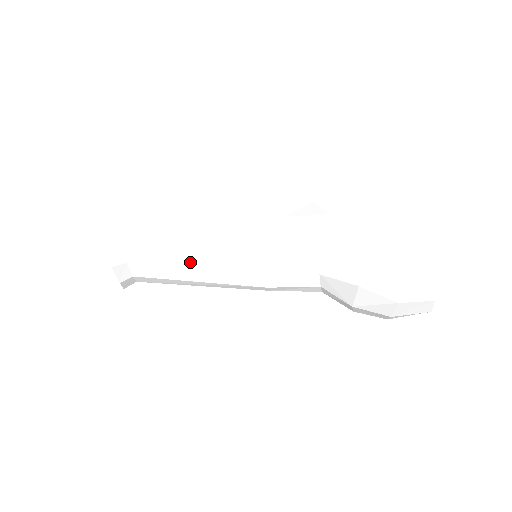
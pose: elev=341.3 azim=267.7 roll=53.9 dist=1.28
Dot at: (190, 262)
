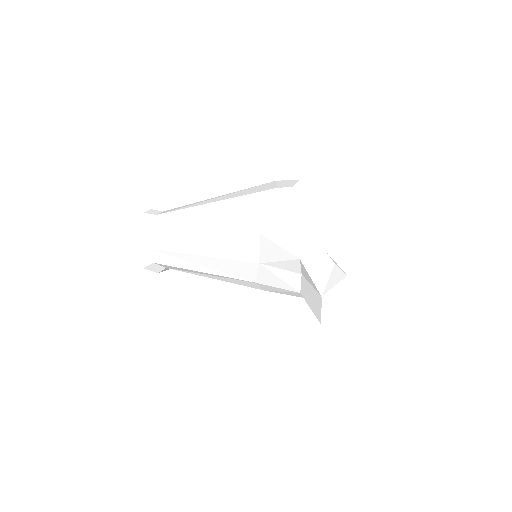
Dot at: (196, 266)
